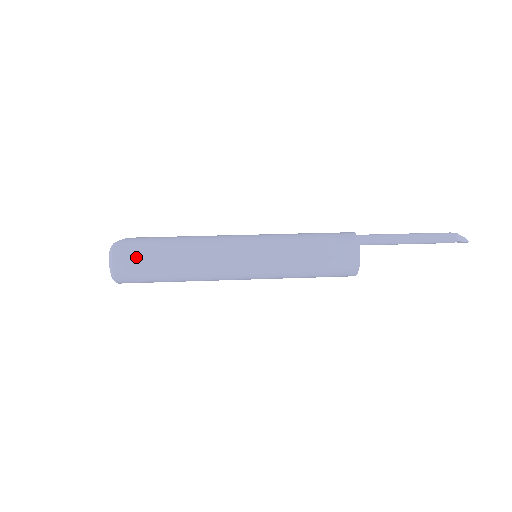
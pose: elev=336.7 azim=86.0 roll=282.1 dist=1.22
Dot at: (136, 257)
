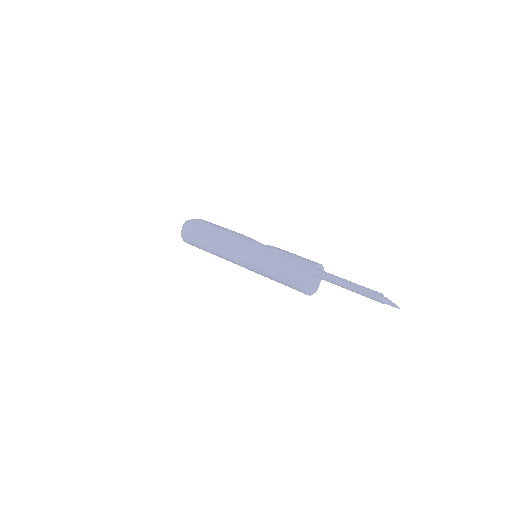
Dot at: (191, 234)
